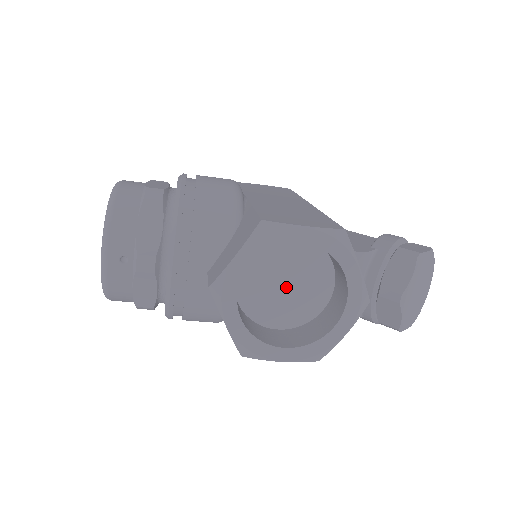
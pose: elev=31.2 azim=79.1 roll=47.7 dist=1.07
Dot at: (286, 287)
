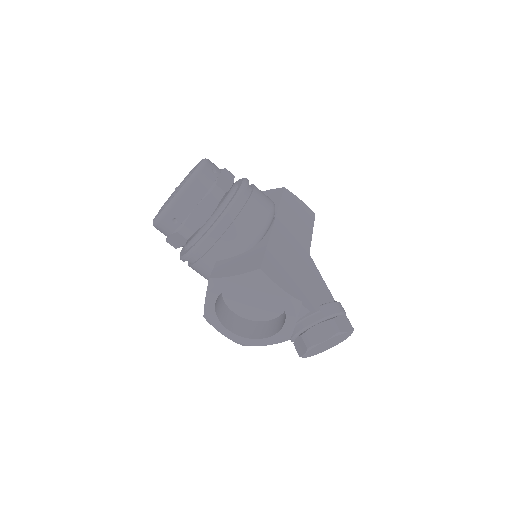
Dot at: (254, 298)
